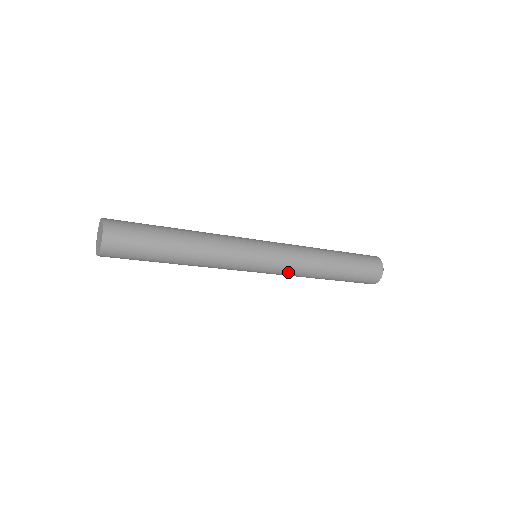
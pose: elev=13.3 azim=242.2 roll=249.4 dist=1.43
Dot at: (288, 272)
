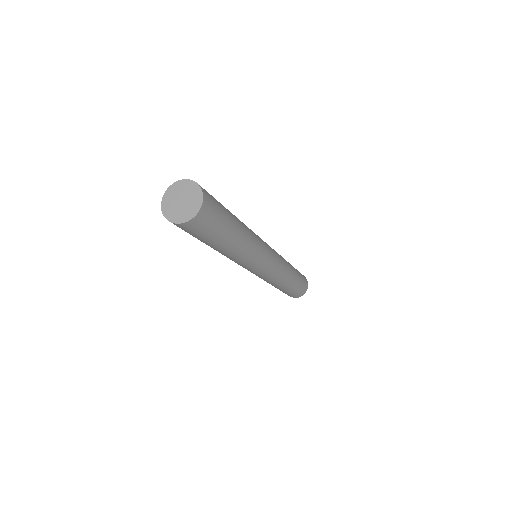
Dot at: (275, 275)
